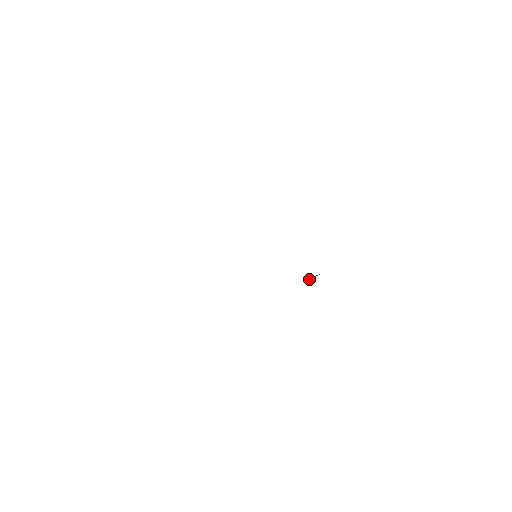
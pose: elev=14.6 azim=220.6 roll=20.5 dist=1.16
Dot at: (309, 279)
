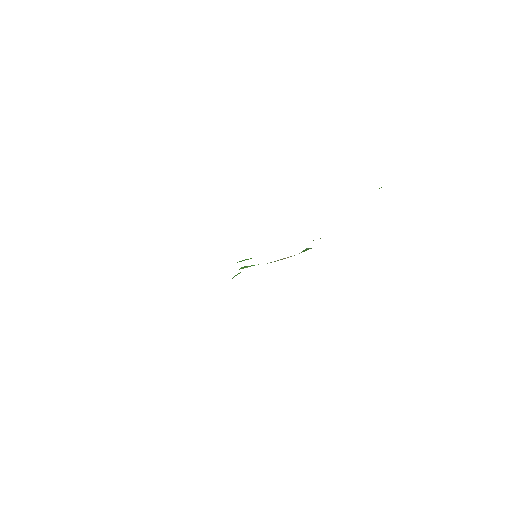
Dot at: occluded
